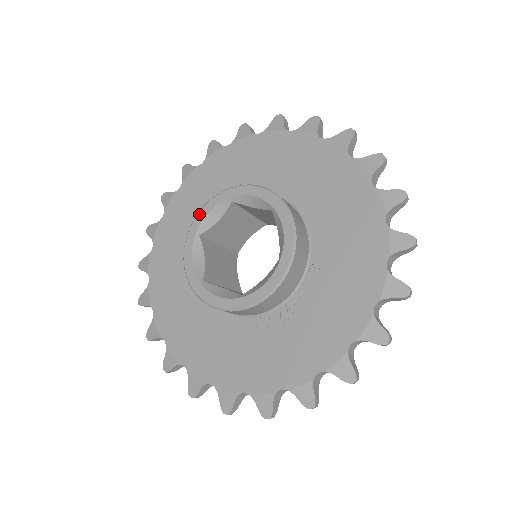
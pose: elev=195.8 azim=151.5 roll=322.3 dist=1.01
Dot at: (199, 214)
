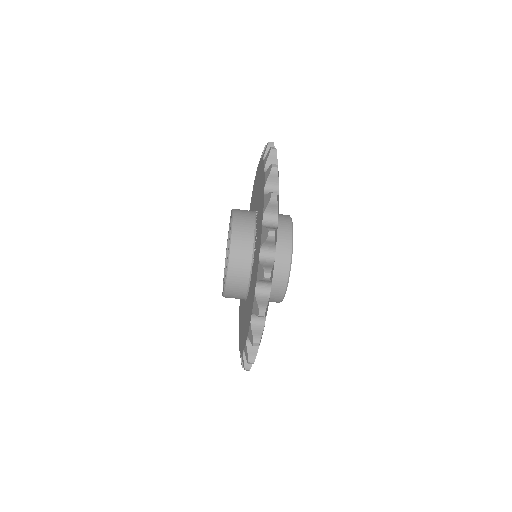
Dot at: occluded
